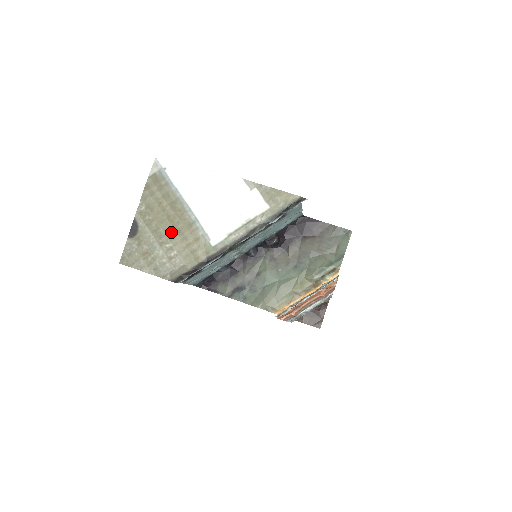
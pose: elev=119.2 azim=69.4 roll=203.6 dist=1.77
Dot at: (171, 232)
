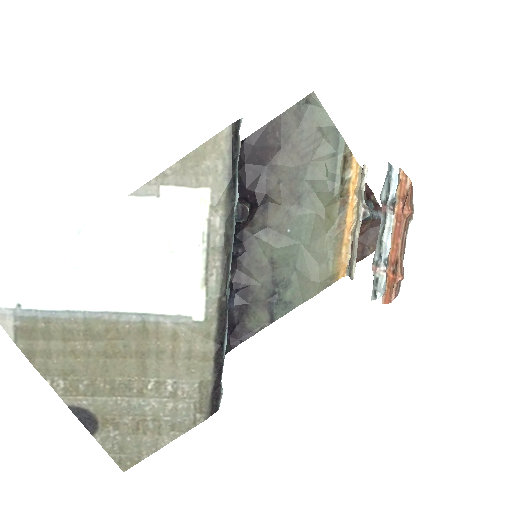
Dot at: (133, 367)
